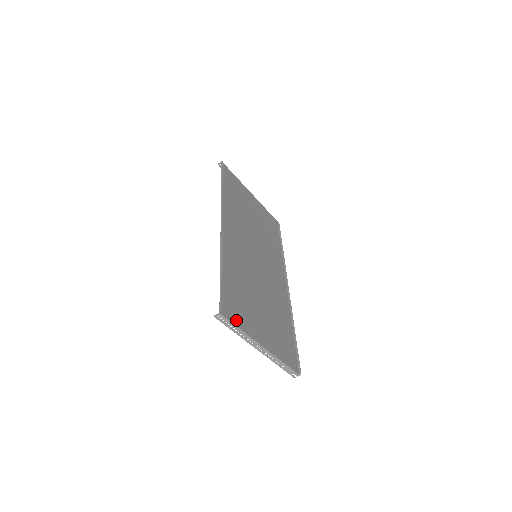
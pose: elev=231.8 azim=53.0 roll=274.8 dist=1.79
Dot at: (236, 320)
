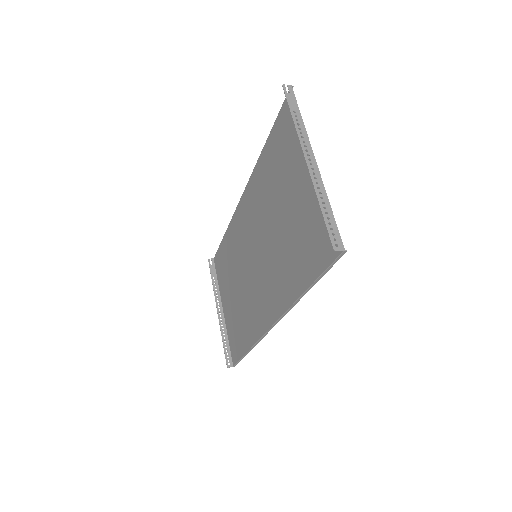
Dot at: (231, 344)
